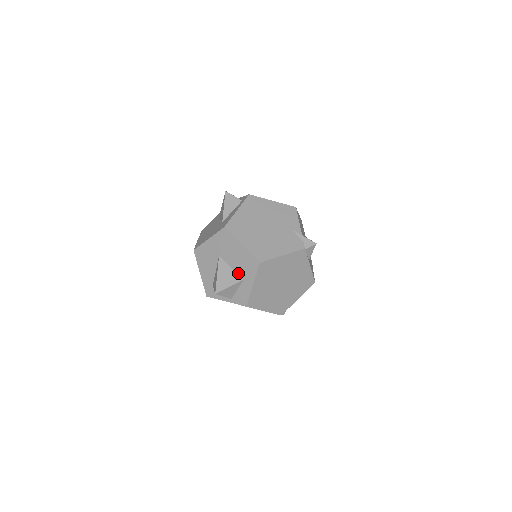
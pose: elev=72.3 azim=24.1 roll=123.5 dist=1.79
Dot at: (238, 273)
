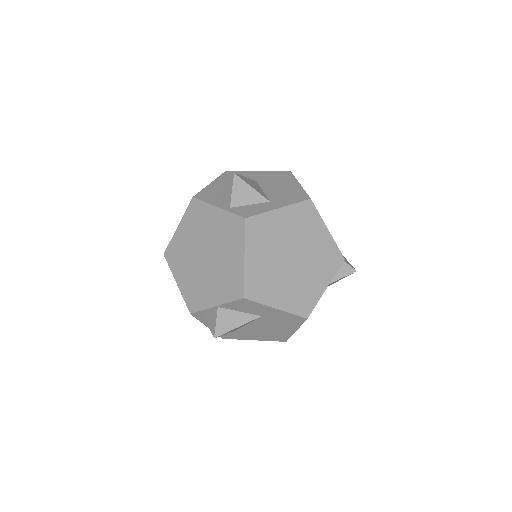
Dot at: (268, 196)
